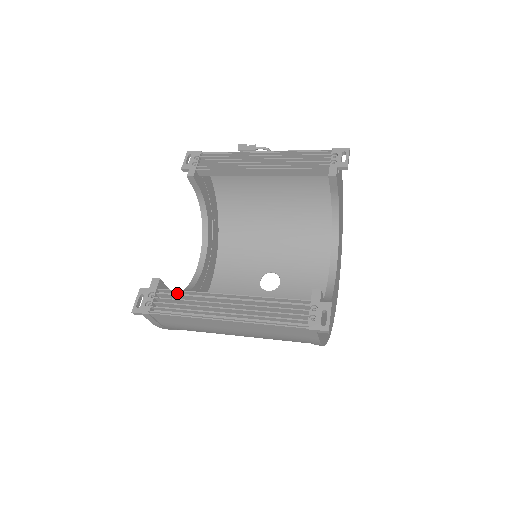
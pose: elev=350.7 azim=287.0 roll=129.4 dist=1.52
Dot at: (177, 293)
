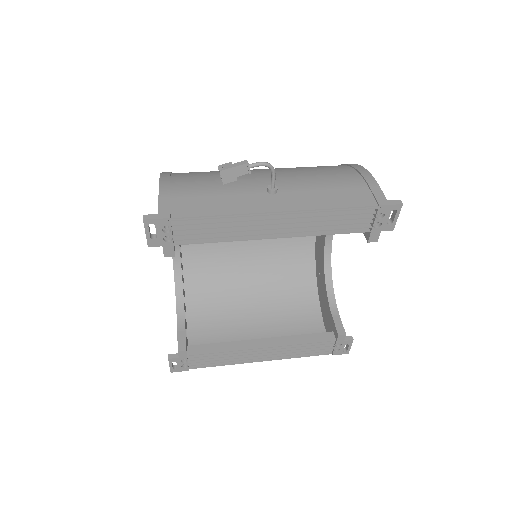
Dot at: (206, 349)
